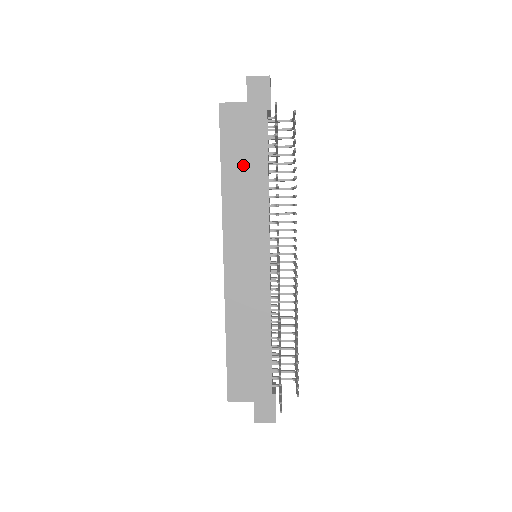
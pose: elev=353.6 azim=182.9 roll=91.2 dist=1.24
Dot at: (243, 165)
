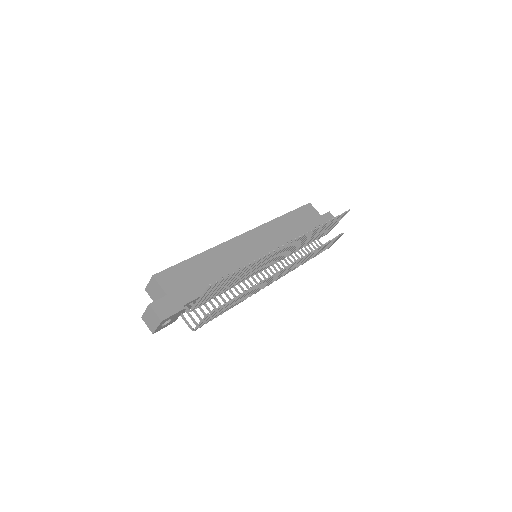
Dot at: (296, 225)
